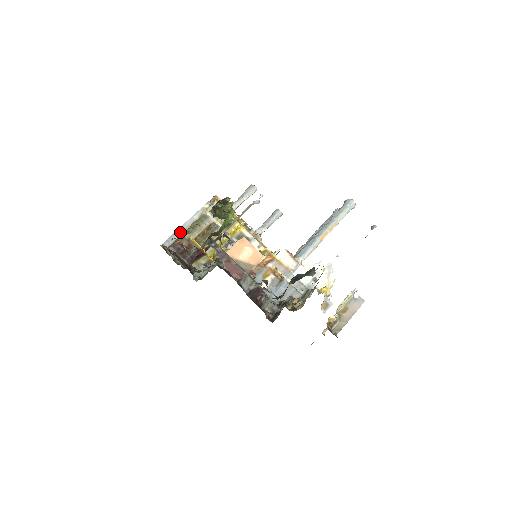
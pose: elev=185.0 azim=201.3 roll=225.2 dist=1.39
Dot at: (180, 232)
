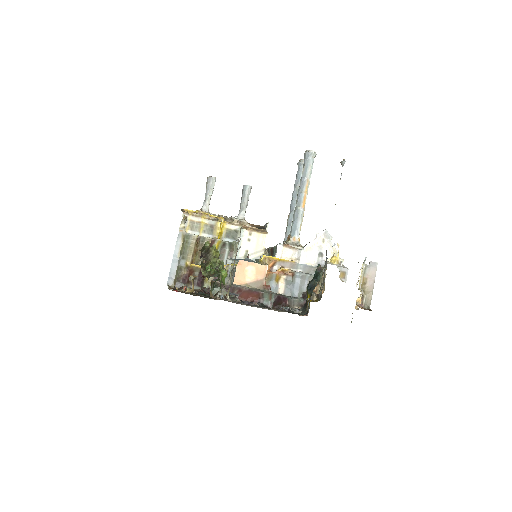
Dot at: (175, 263)
